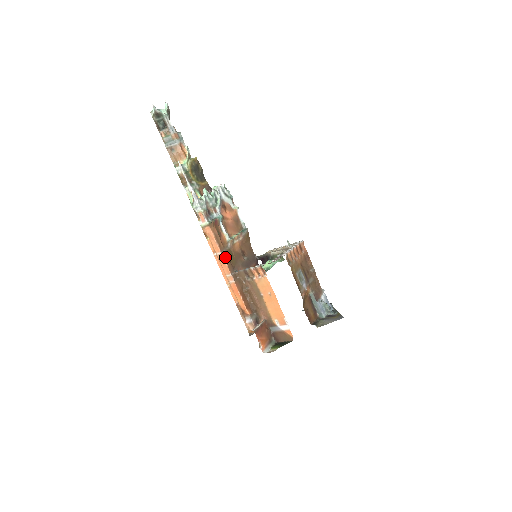
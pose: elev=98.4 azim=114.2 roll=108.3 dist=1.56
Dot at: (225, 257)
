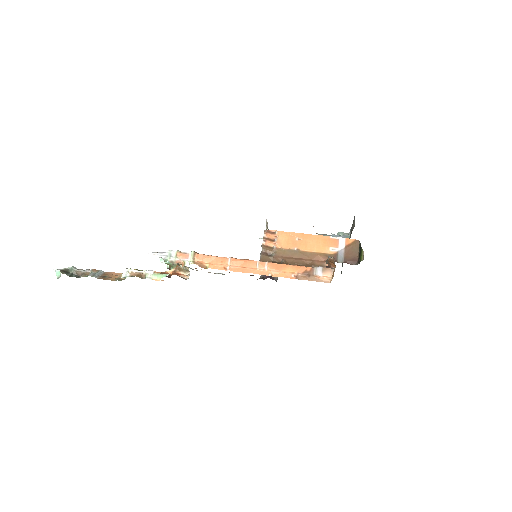
Dot at: (237, 259)
